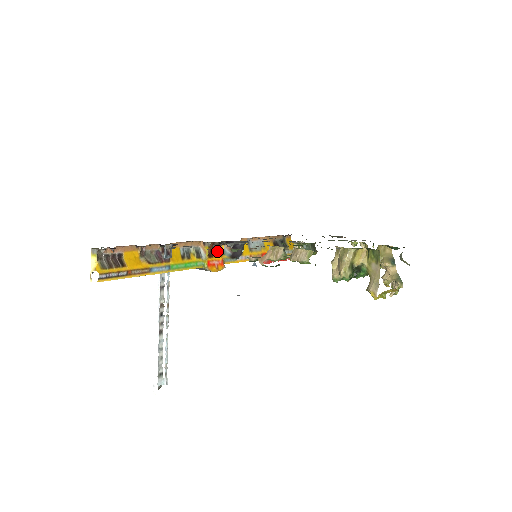
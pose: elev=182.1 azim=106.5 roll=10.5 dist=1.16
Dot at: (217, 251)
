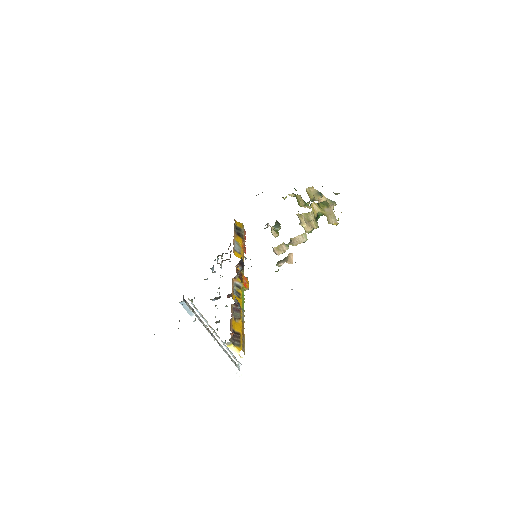
Dot at: (239, 274)
